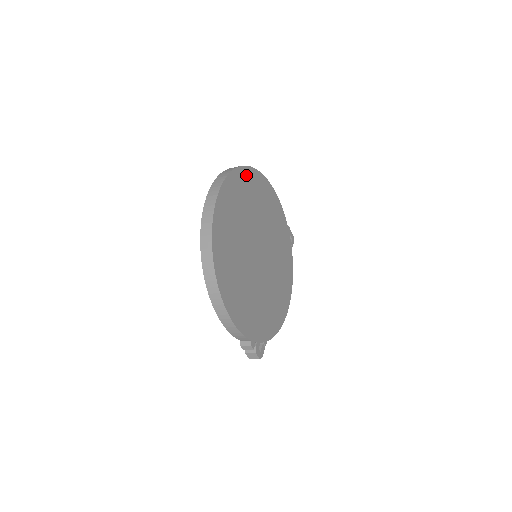
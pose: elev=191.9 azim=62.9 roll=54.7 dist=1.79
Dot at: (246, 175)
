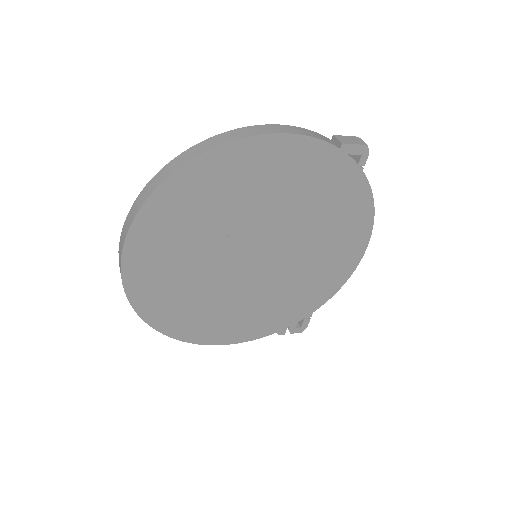
Dot at: (165, 201)
